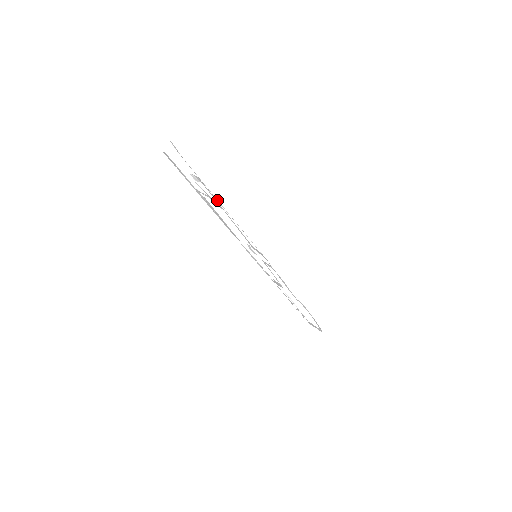
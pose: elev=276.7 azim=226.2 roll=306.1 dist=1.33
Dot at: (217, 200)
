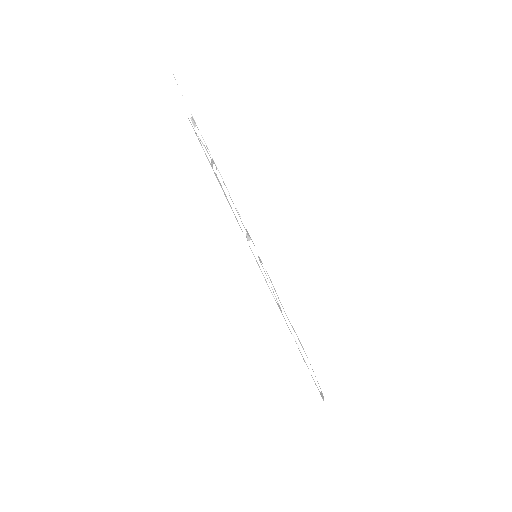
Dot at: occluded
